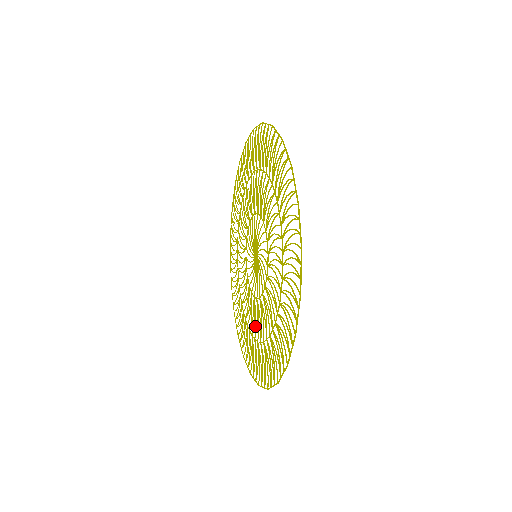
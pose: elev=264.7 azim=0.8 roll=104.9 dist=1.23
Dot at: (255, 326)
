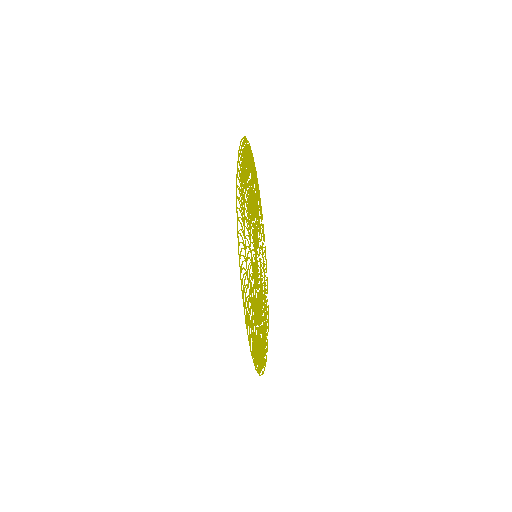
Dot at: (261, 315)
